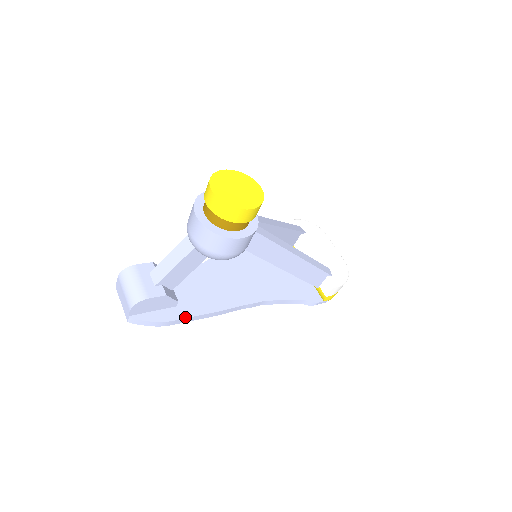
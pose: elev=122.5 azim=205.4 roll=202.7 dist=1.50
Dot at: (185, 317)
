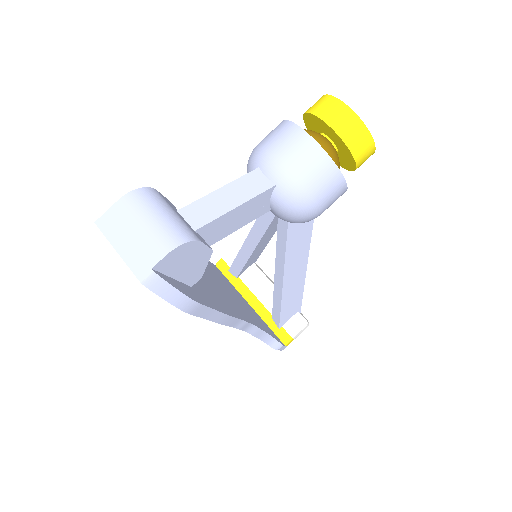
Dot at: (209, 306)
